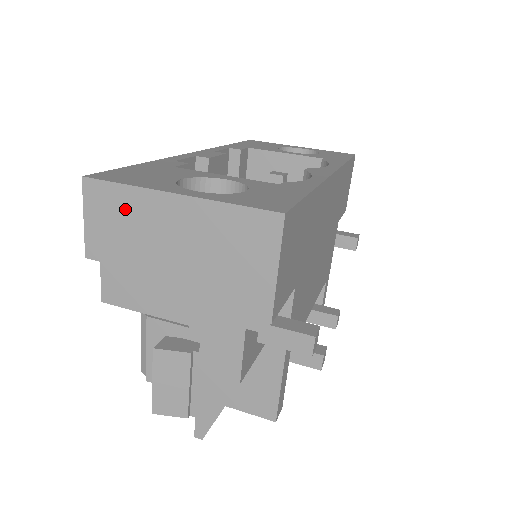
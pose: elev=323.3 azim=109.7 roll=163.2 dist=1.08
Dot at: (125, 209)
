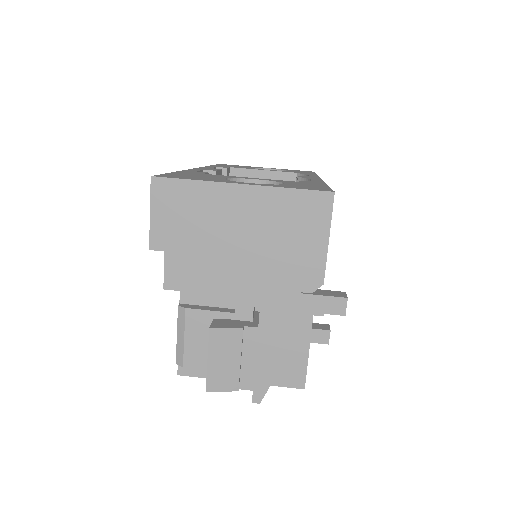
Dot at: (192, 201)
